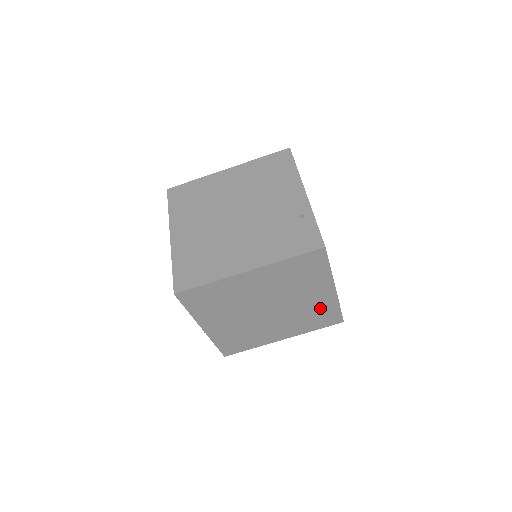
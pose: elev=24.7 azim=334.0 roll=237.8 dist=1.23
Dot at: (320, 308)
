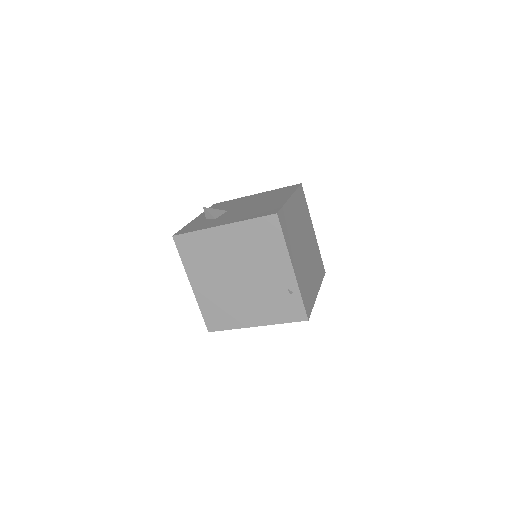
Dot at: occluded
